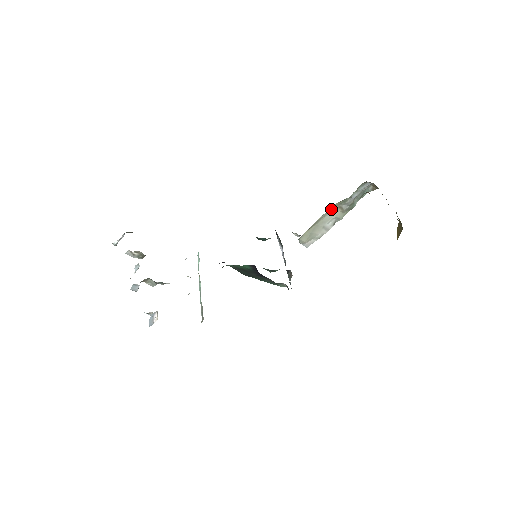
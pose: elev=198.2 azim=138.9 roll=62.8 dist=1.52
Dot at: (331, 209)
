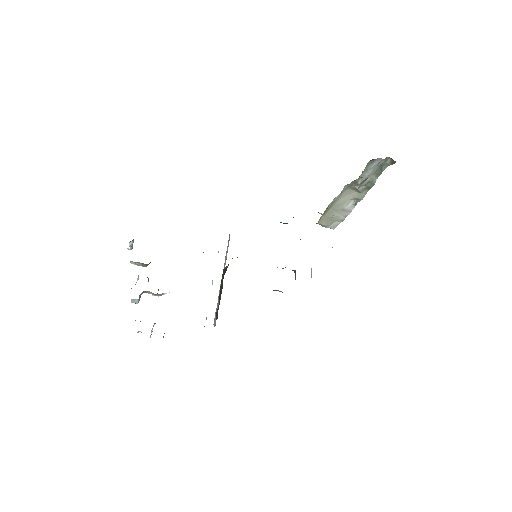
Dot at: (342, 192)
